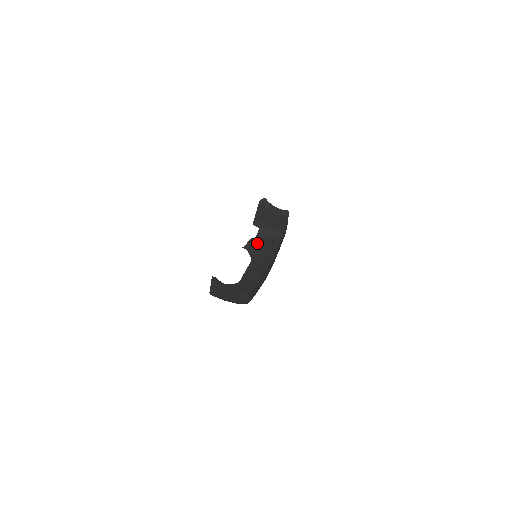
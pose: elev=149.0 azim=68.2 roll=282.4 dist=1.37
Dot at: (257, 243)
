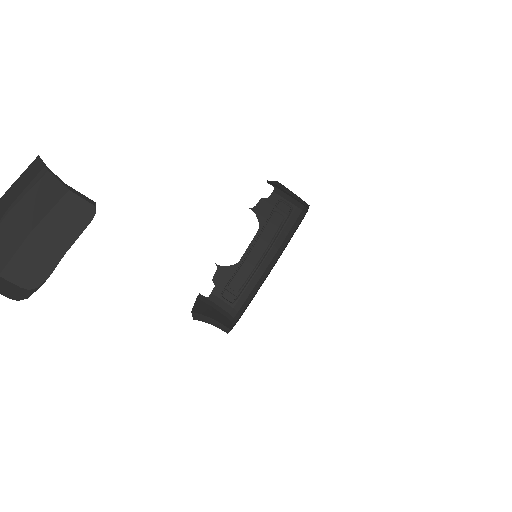
Dot at: (270, 206)
